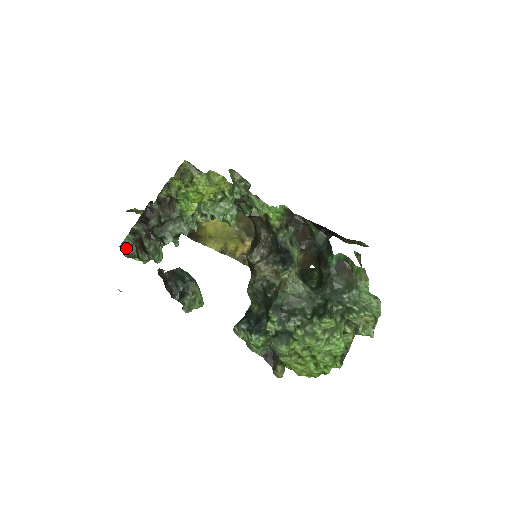
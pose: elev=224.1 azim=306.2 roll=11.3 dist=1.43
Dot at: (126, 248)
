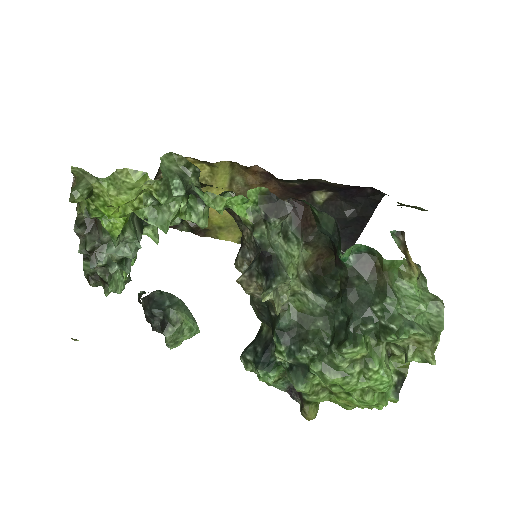
Dot at: (90, 276)
